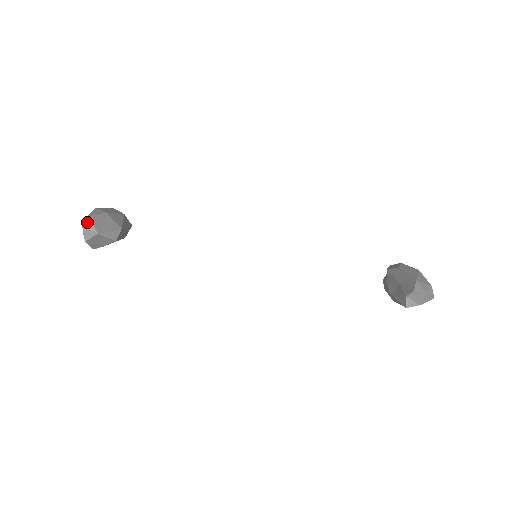
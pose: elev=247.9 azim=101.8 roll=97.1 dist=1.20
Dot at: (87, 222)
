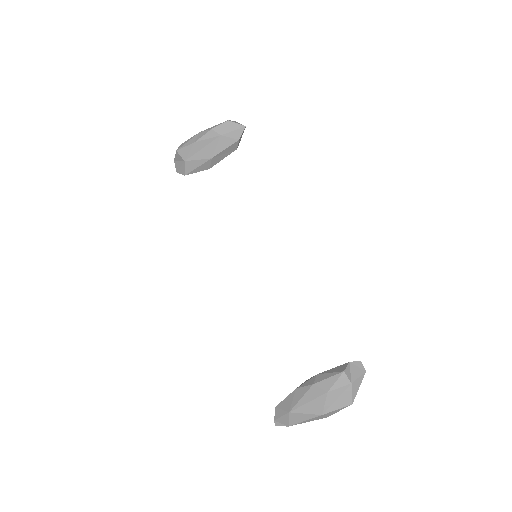
Dot at: occluded
